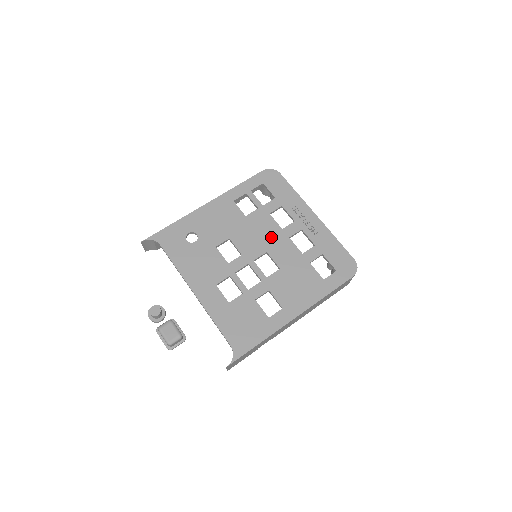
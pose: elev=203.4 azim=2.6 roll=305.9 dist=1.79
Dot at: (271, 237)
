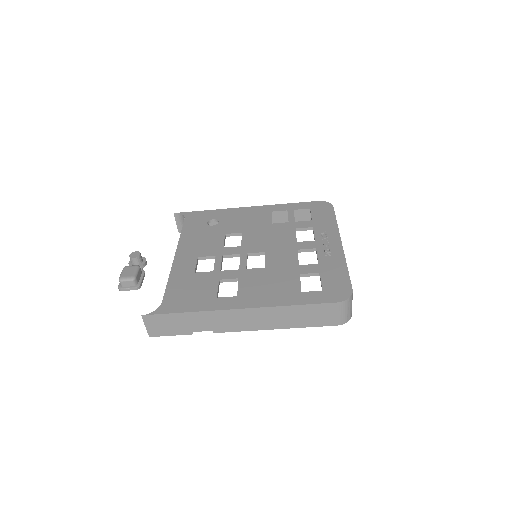
Dot at: (280, 244)
